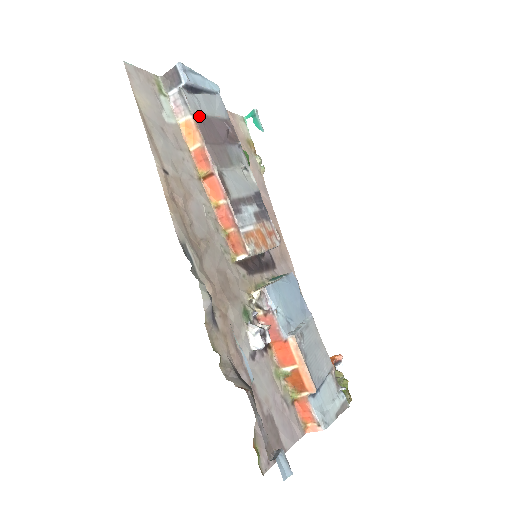
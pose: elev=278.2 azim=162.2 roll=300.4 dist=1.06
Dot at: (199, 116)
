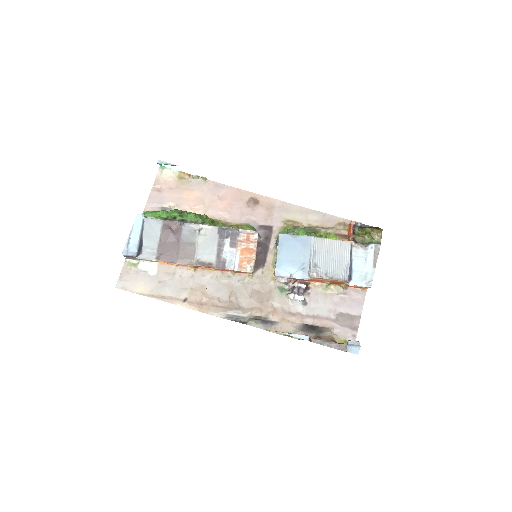
Dot at: (158, 255)
